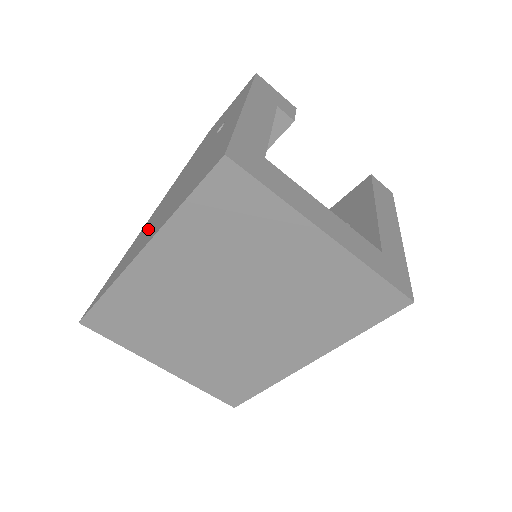
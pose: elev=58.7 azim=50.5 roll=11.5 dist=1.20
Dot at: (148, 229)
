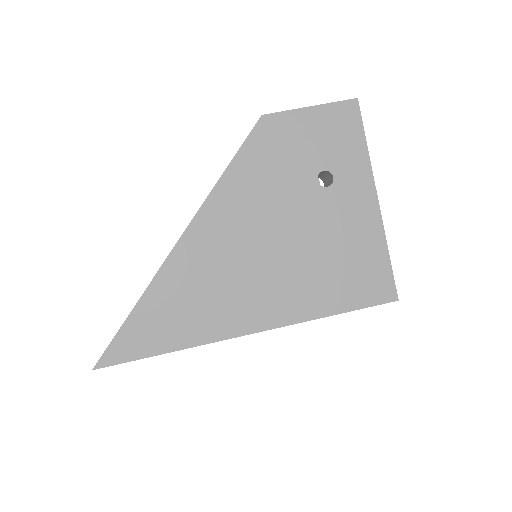
Dot at: (226, 281)
